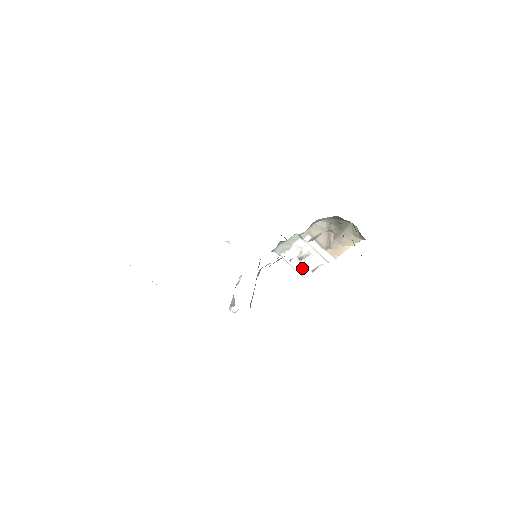
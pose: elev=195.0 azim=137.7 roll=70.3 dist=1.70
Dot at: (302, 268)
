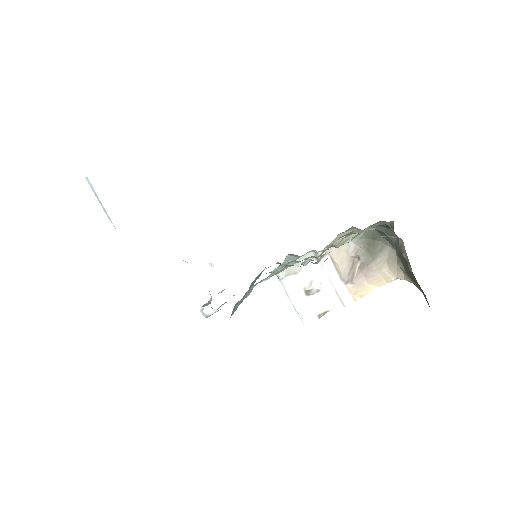
Dot at: (306, 308)
